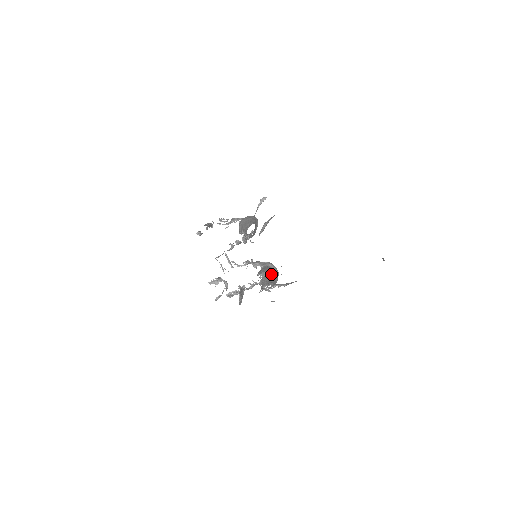
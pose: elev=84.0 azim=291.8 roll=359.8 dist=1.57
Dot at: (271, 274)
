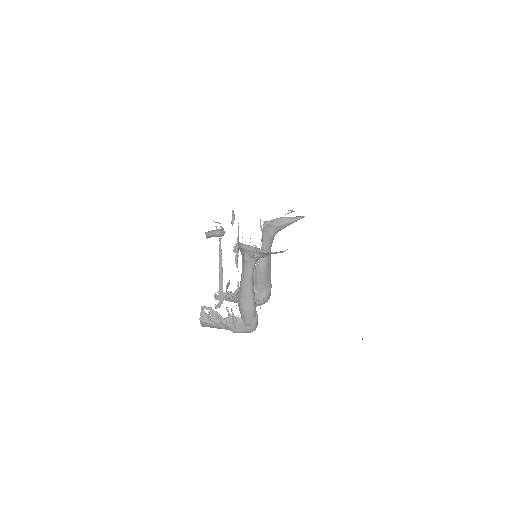
Dot at: occluded
